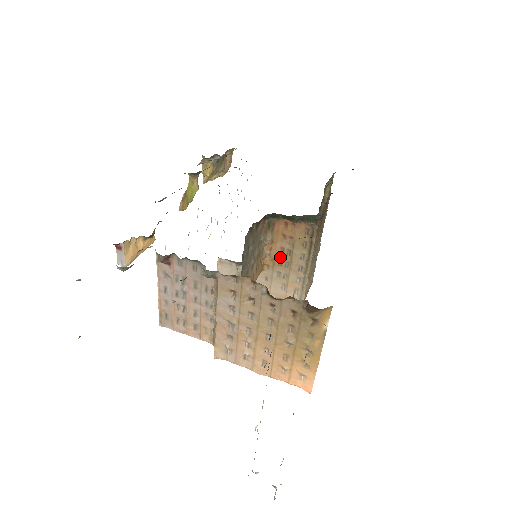
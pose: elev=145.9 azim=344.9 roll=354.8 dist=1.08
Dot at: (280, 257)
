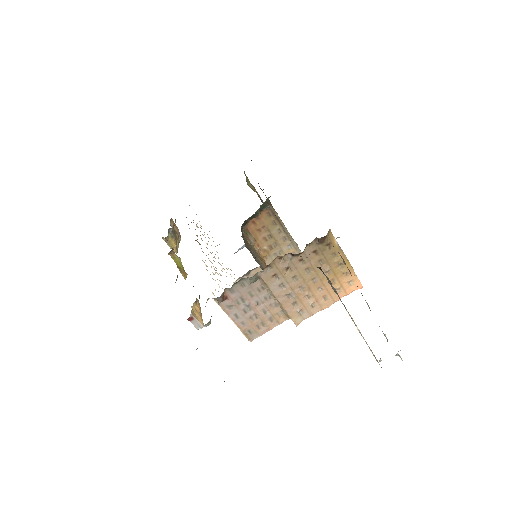
Dot at: (267, 245)
